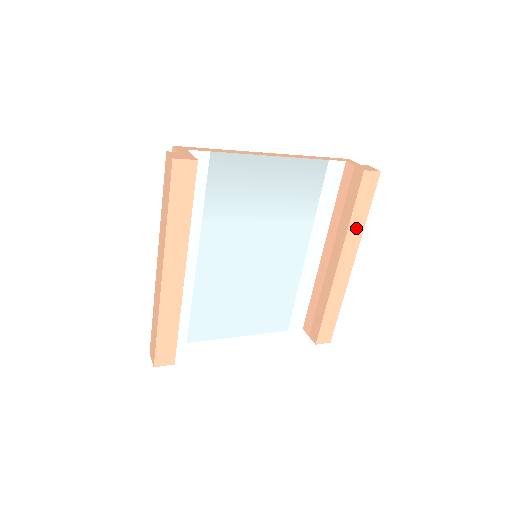
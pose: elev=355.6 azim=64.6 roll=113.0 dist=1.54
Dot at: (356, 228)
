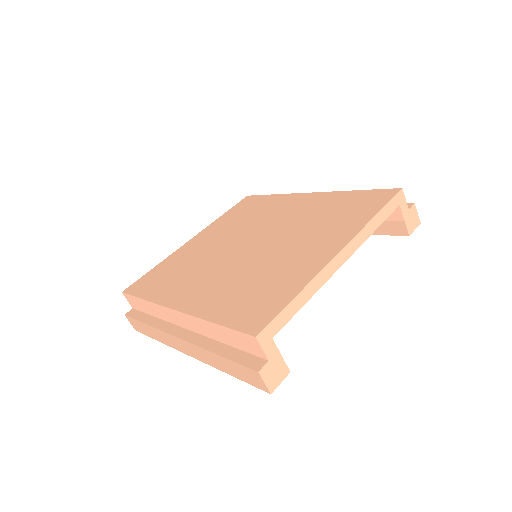
Dot at: occluded
